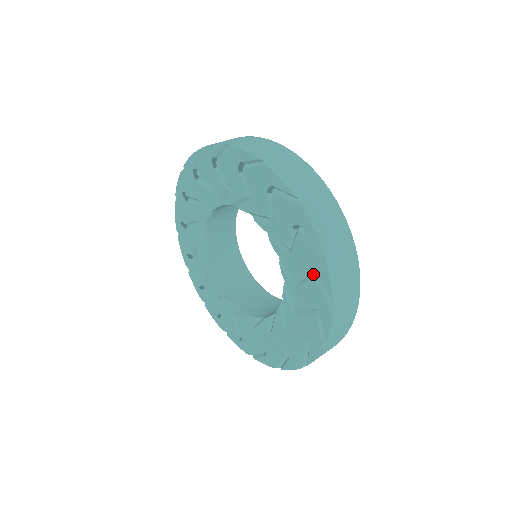
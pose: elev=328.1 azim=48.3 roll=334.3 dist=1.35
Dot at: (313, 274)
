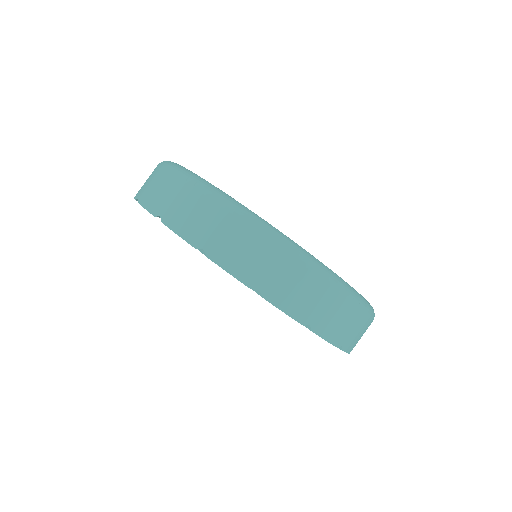
Dot at: occluded
